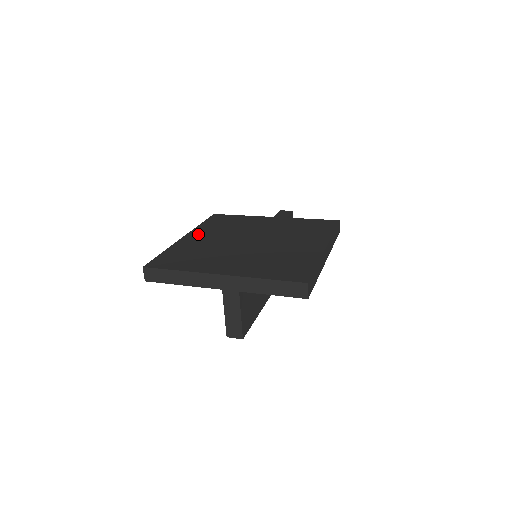
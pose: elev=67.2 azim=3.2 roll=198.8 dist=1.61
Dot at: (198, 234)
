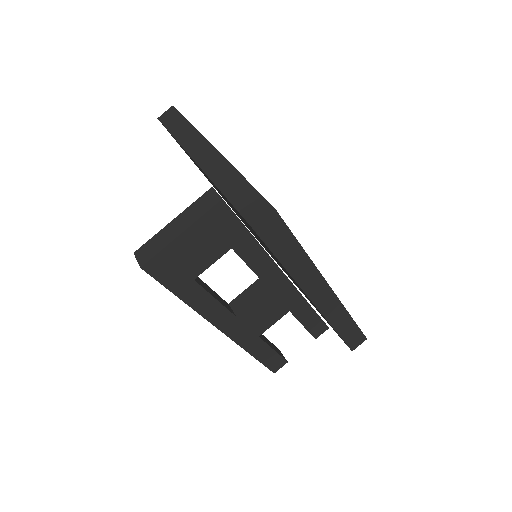
Dot at: occluded
